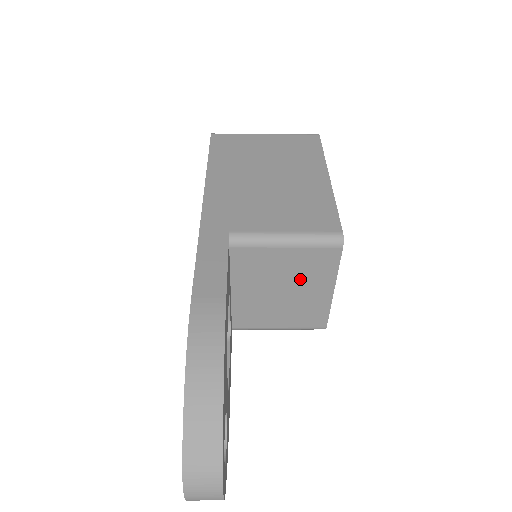
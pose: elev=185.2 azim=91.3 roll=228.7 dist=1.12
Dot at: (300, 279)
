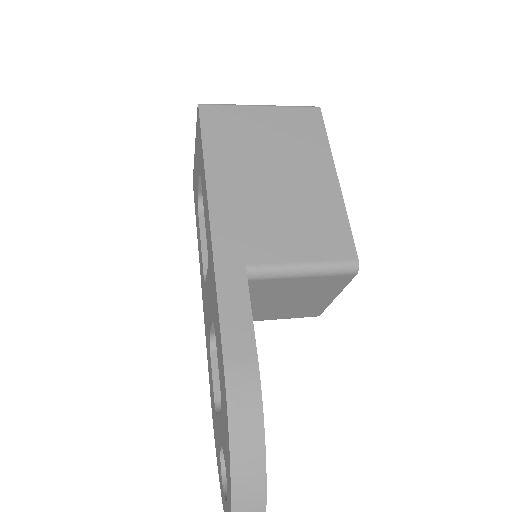
Dot at: (308, 293)
